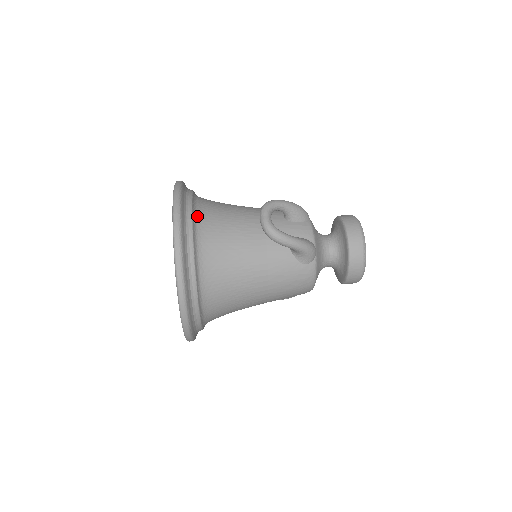
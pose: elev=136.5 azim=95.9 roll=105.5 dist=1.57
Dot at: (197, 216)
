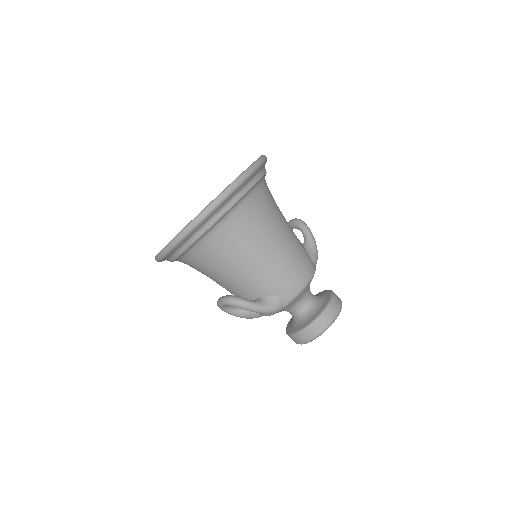
Dot at: (184, 256)
